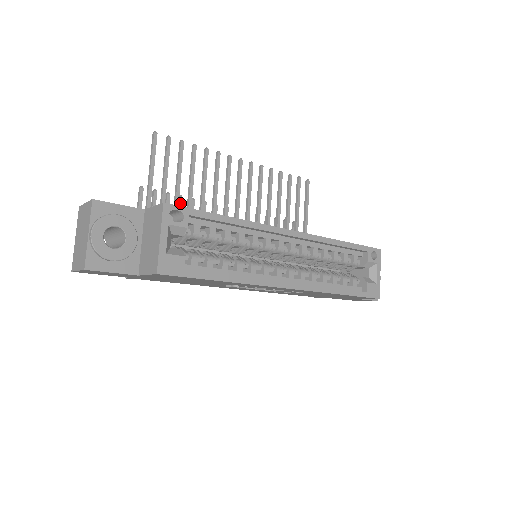
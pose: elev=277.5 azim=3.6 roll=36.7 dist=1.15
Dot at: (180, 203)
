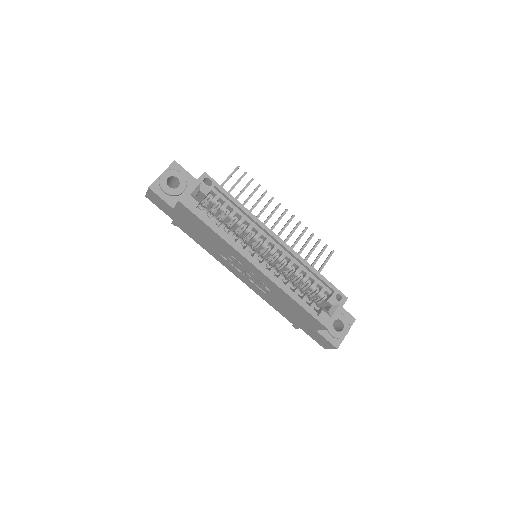
Dot at: occluded
